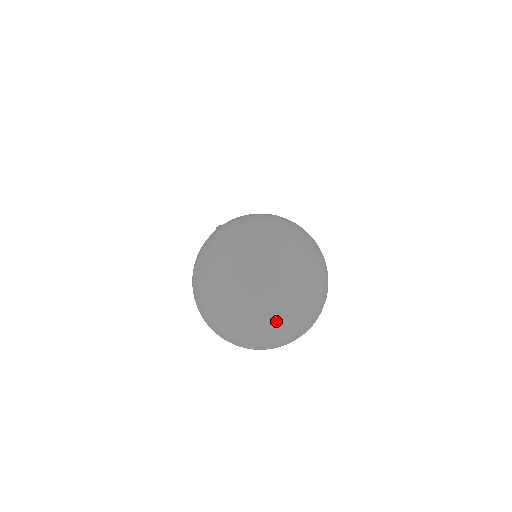
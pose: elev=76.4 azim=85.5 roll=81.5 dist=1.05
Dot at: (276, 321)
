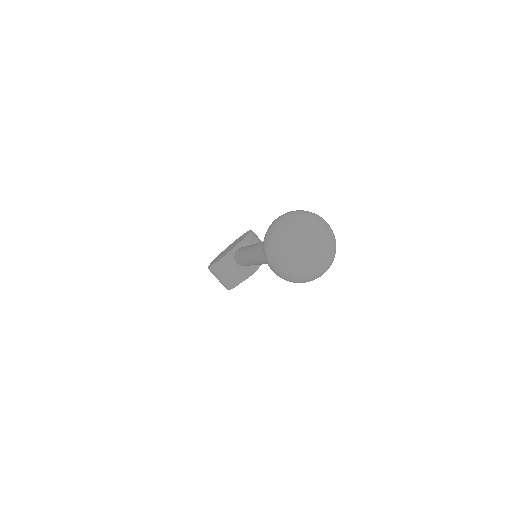
Dot at: (326, 250)
